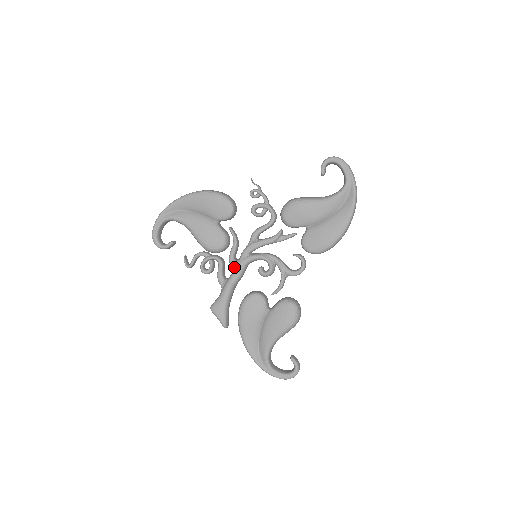
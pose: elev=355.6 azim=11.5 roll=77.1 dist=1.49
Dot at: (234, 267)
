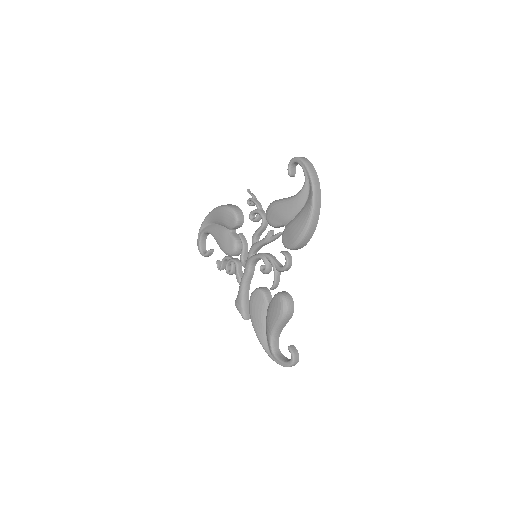
Dot at: (244, 267)
